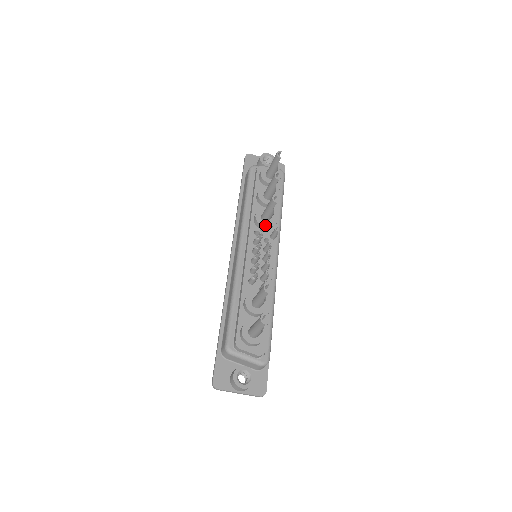
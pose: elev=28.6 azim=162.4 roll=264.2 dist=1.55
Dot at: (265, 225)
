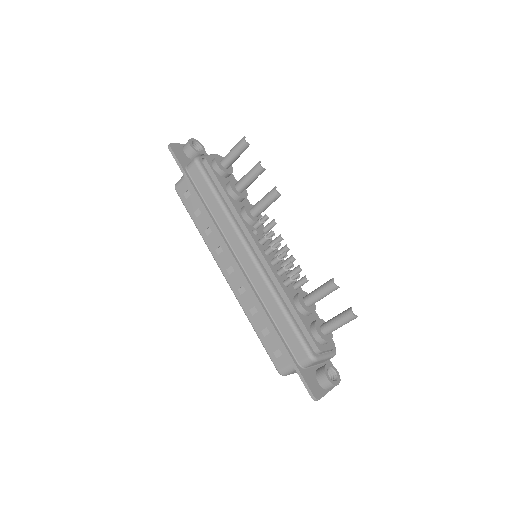
Dot at: (258, 221)
